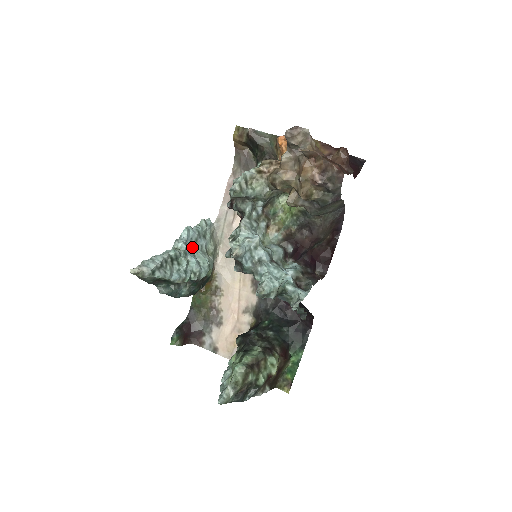
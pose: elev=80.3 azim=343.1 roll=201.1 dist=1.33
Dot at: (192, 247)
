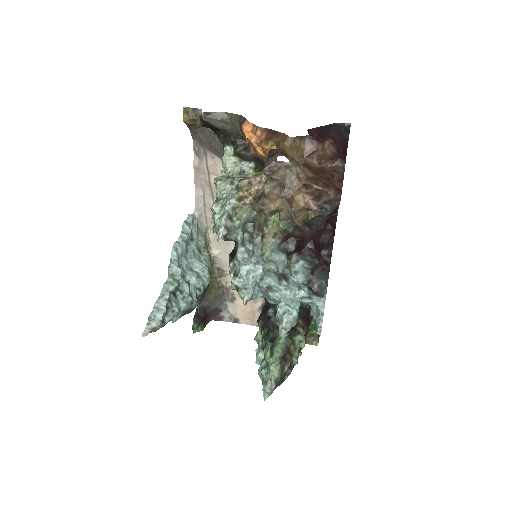
Dot at: (186, 262)
